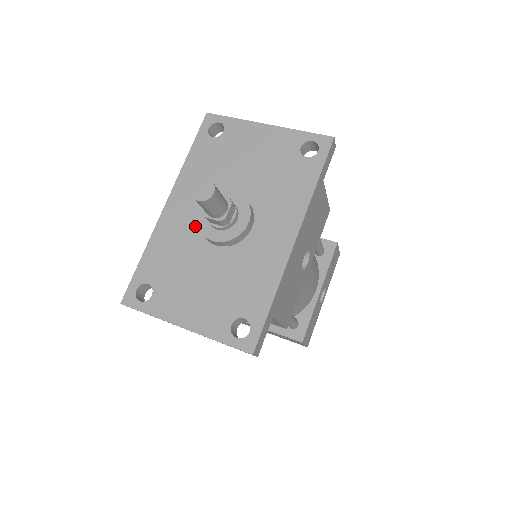
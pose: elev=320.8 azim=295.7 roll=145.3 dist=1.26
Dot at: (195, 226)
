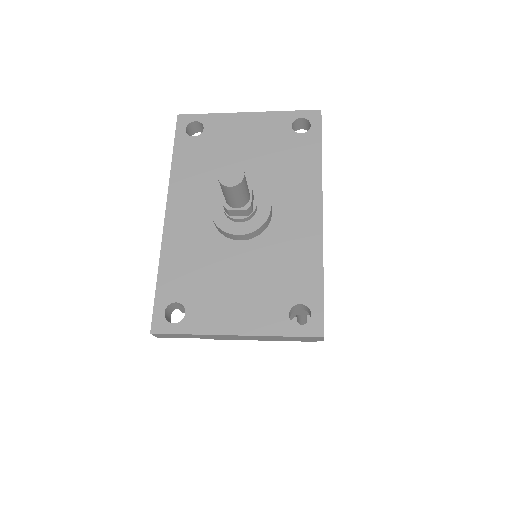
Dot at: (208, 228)
